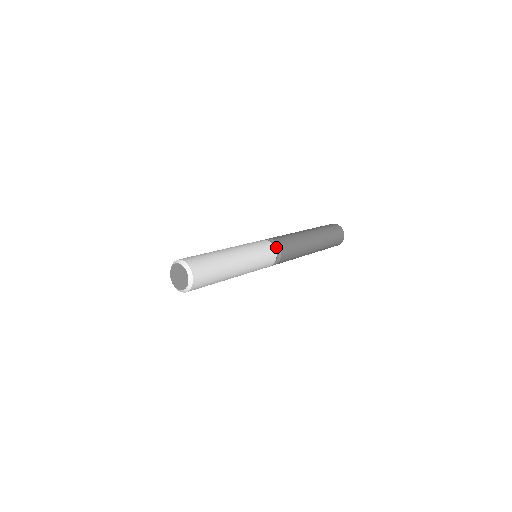
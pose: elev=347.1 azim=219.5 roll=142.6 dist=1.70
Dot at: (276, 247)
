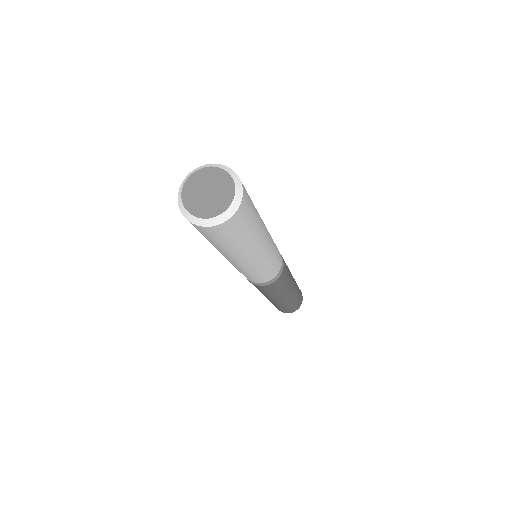
Dot at: occluded
